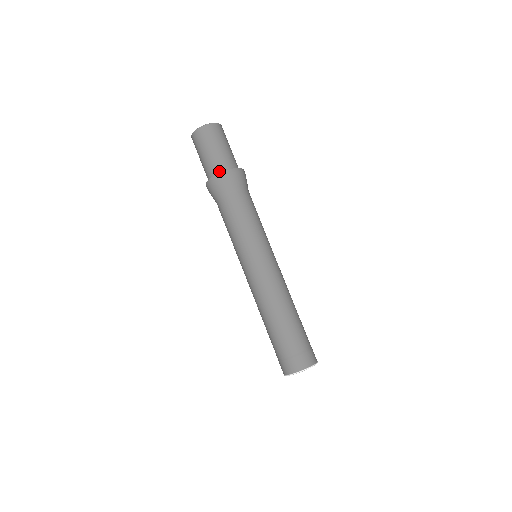
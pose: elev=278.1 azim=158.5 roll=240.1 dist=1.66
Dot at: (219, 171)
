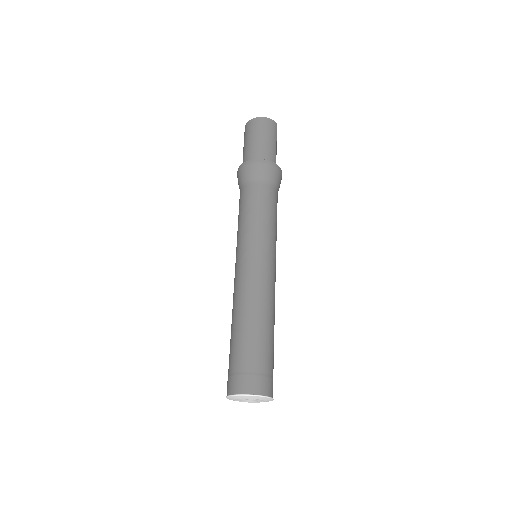
Dot at: occluded
